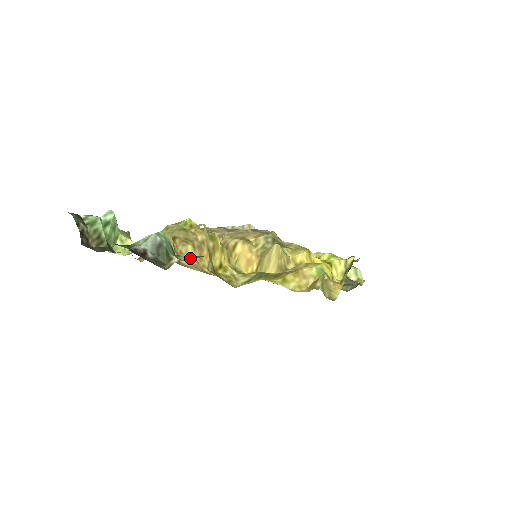
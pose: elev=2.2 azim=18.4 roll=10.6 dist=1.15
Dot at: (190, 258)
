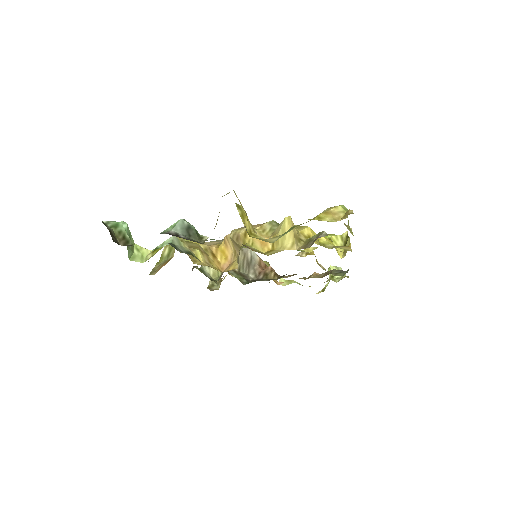
Dot at: occluded
